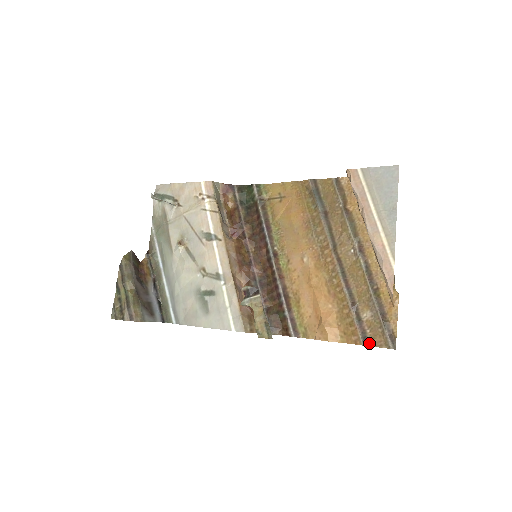
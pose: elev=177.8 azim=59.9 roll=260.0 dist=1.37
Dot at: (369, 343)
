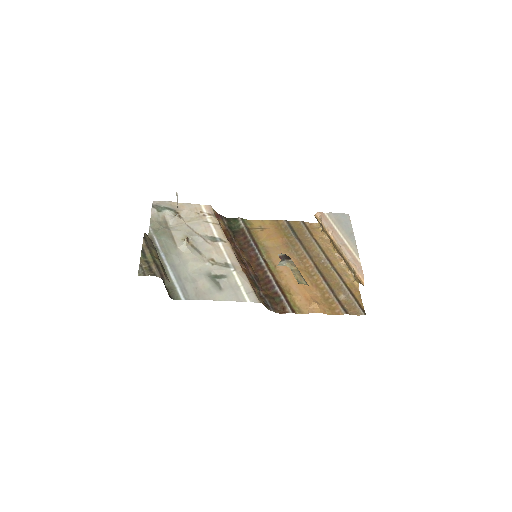
Dot at: (348, 313)
